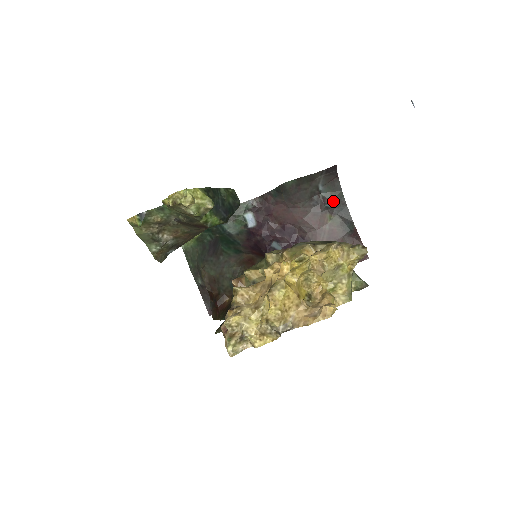
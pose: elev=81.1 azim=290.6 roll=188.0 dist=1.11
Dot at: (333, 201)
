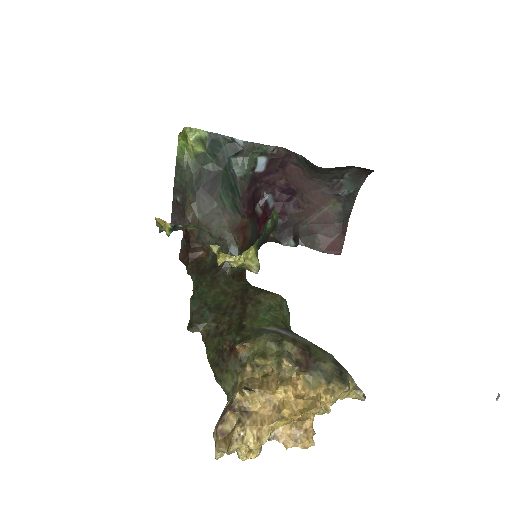
Dot at: (347, 190)
